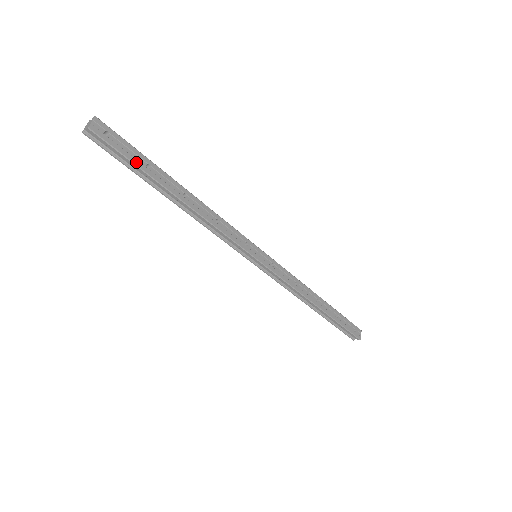
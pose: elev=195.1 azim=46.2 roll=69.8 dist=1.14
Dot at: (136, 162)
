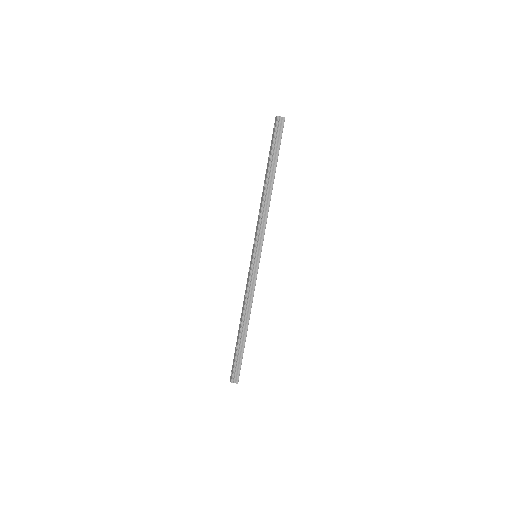
Dot at: occluded
